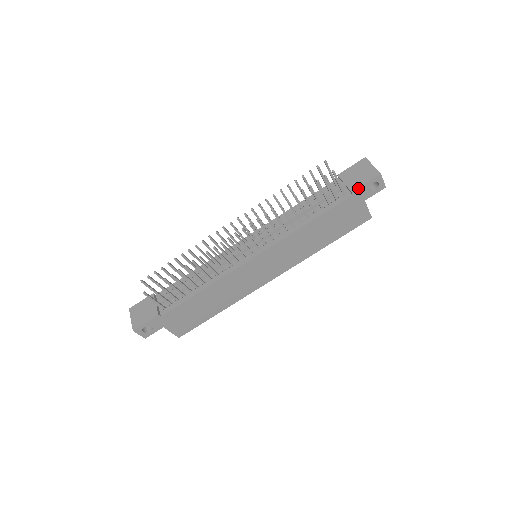
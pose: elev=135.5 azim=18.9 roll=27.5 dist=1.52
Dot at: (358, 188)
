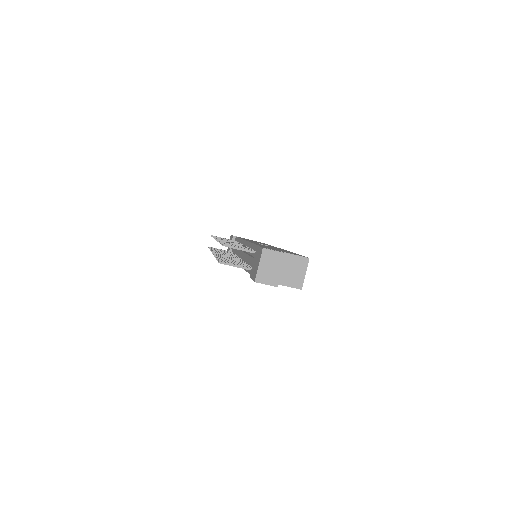
Dot at: (251, 278)
